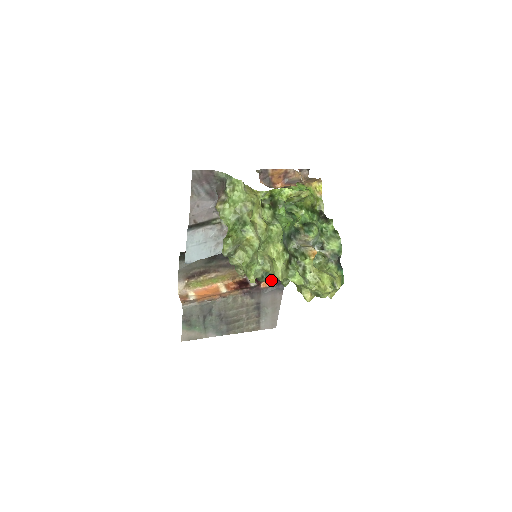
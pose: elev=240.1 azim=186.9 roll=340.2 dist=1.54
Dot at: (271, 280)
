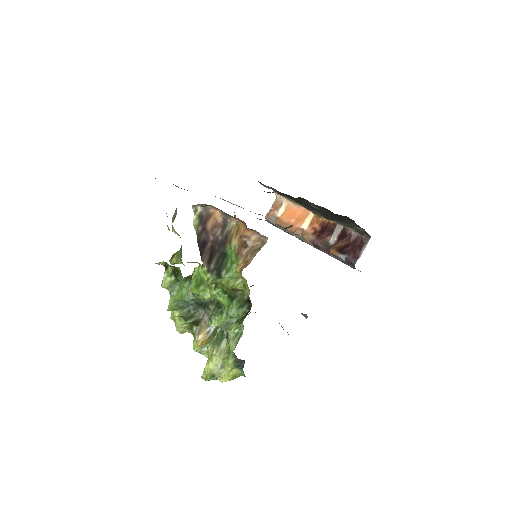
Dot at: (340, 254)
